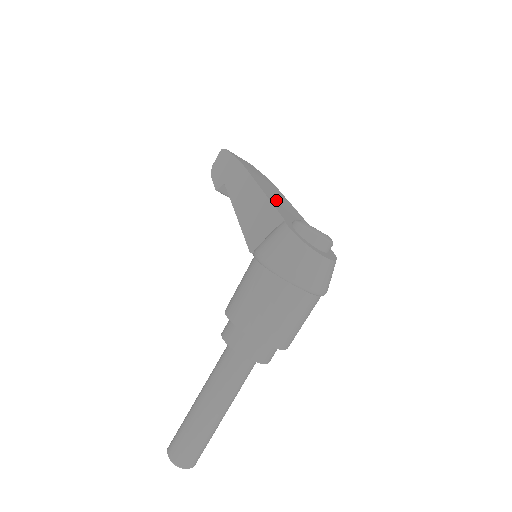
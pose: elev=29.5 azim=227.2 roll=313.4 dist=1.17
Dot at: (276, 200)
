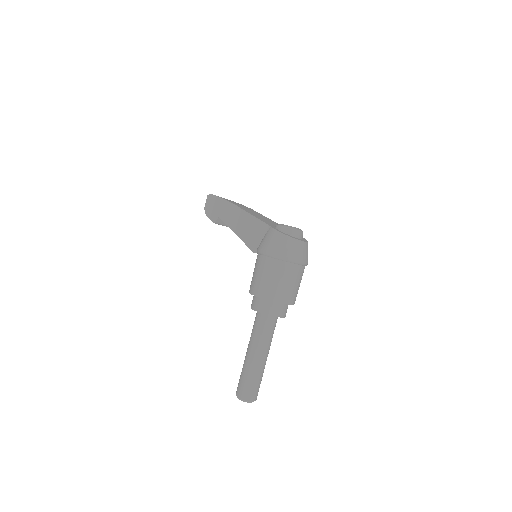
Dot at: (259, 217)
